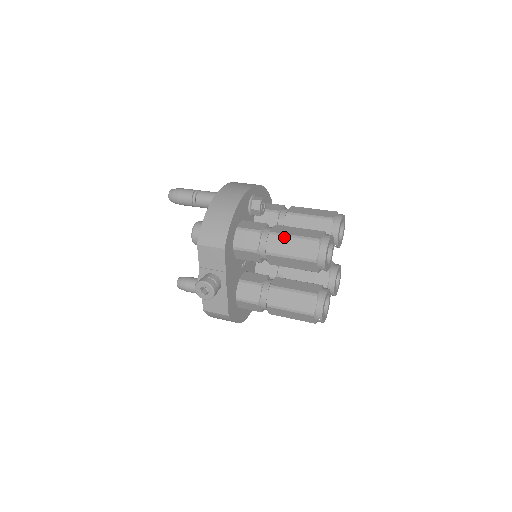
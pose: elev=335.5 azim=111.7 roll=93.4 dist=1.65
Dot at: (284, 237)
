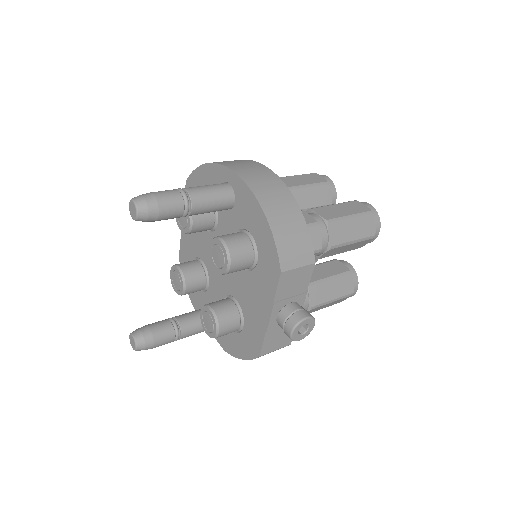
Dot at: (344, 221)
